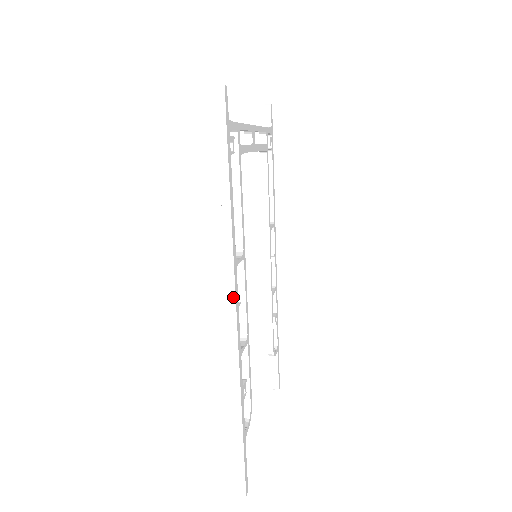
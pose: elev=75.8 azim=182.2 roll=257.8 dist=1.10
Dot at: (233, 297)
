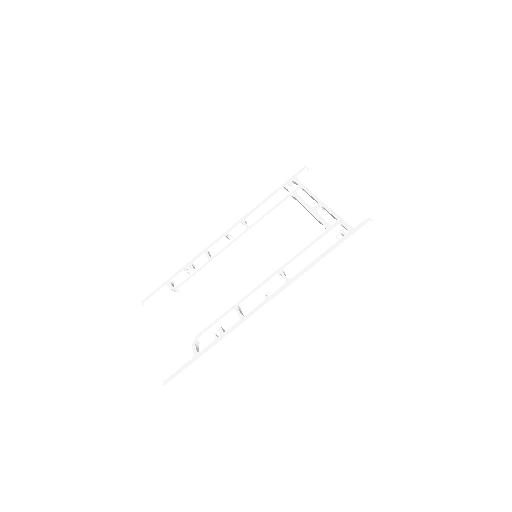
Dot at: (277, 299)
